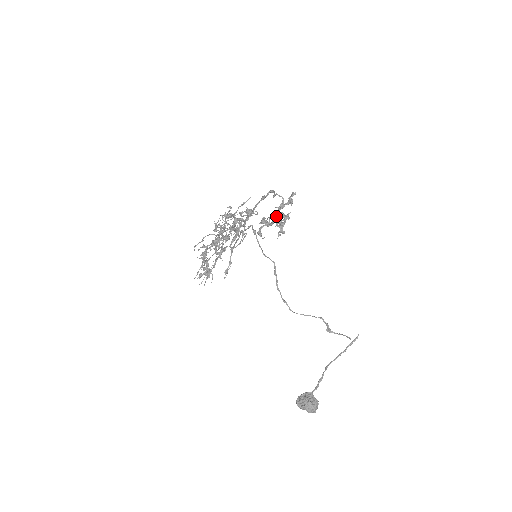
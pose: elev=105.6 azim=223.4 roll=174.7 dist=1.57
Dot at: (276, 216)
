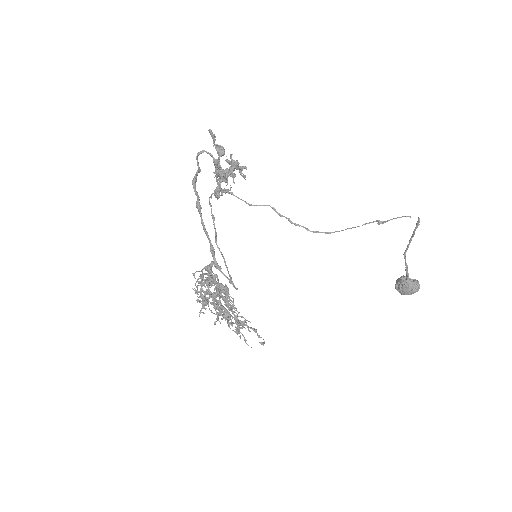
Dot at: occluded
